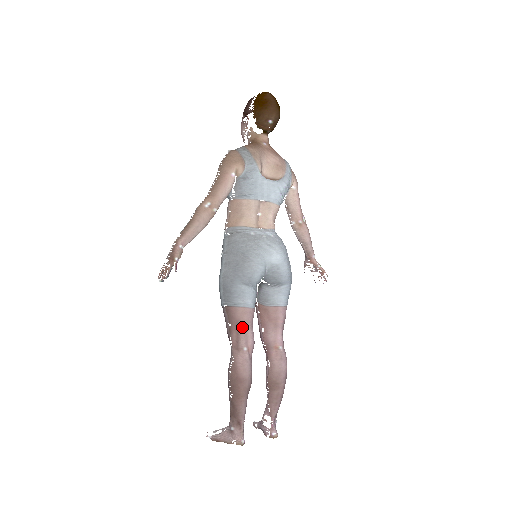
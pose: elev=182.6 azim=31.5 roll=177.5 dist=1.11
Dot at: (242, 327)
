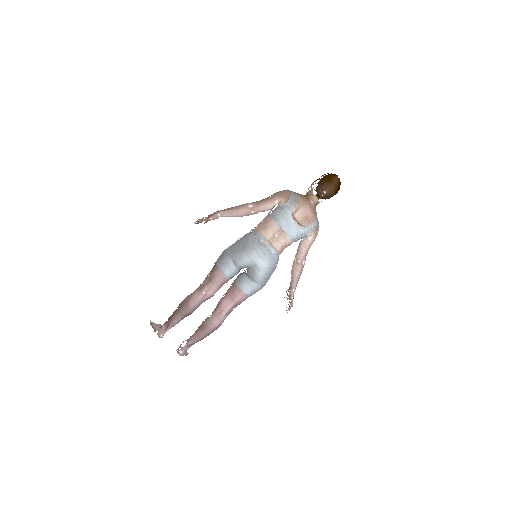
Dot at: (212, 281)
